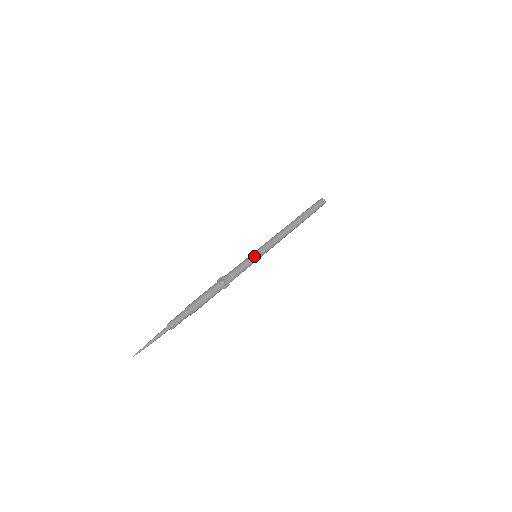
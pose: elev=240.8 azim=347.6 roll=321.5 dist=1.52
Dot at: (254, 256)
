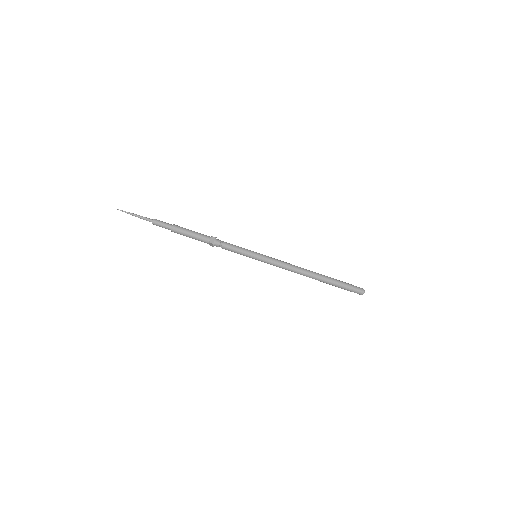
Dot at: (253, 251)
